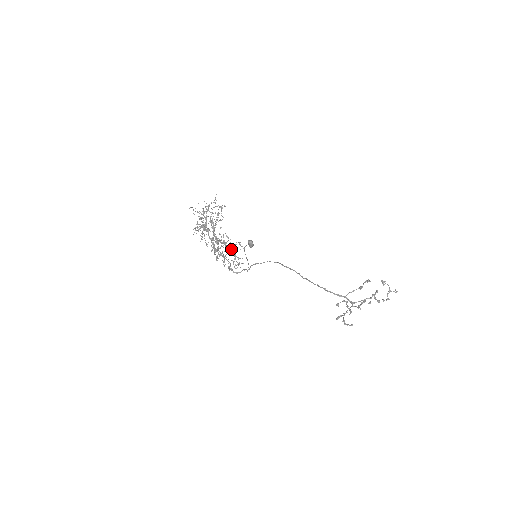
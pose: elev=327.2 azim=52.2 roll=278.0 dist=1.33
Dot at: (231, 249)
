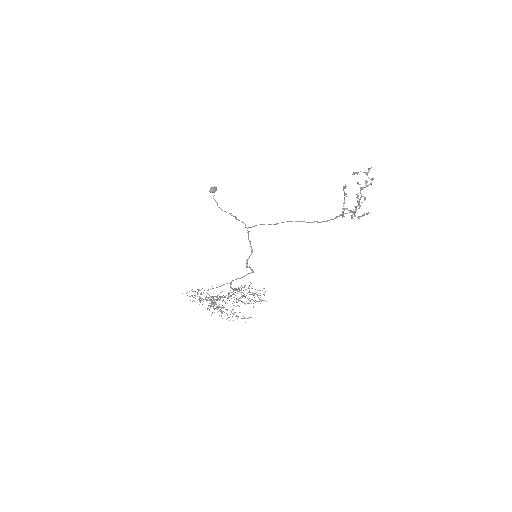
Dot at: occluded
